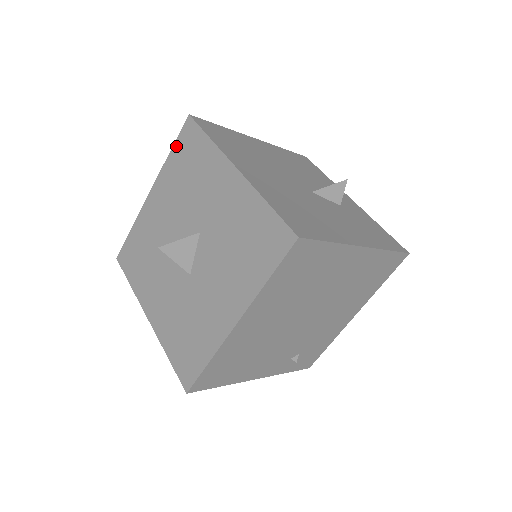
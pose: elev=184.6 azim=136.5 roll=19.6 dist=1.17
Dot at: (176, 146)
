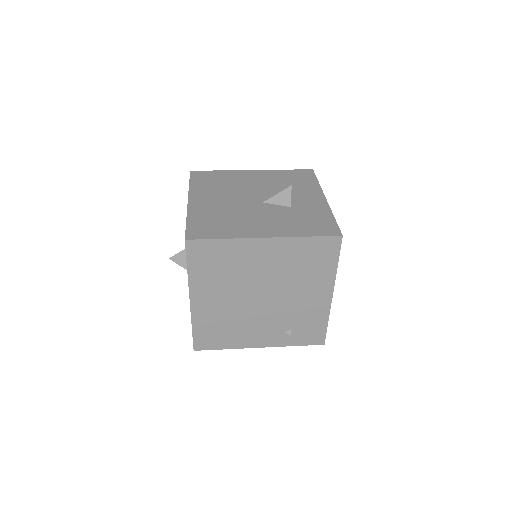
Dot at: occluded
